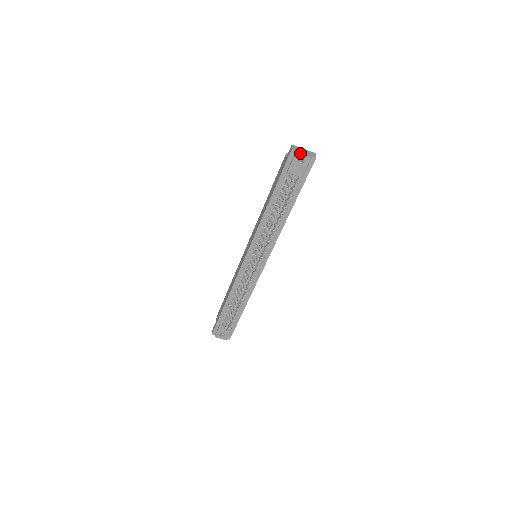
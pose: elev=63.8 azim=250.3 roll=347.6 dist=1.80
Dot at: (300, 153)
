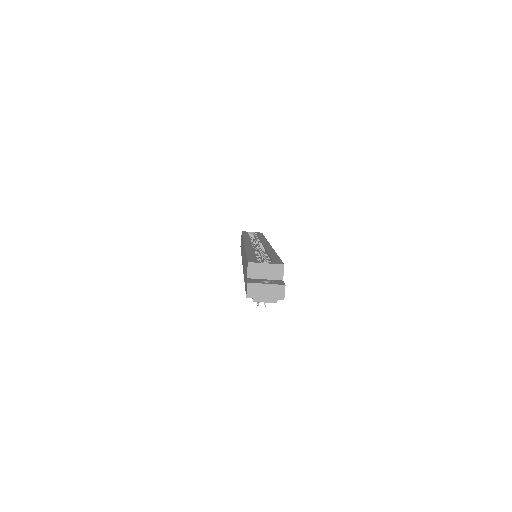
Dot at: occluded
